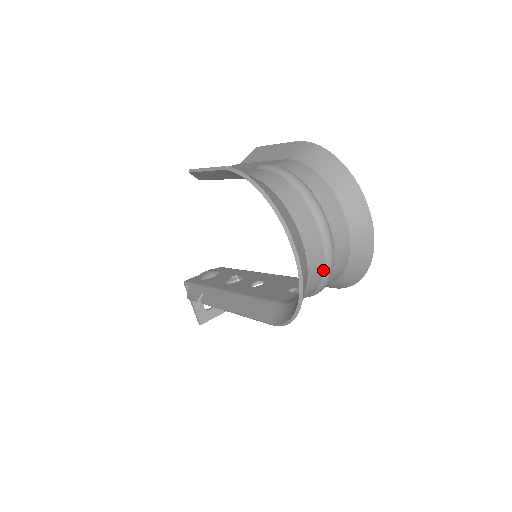
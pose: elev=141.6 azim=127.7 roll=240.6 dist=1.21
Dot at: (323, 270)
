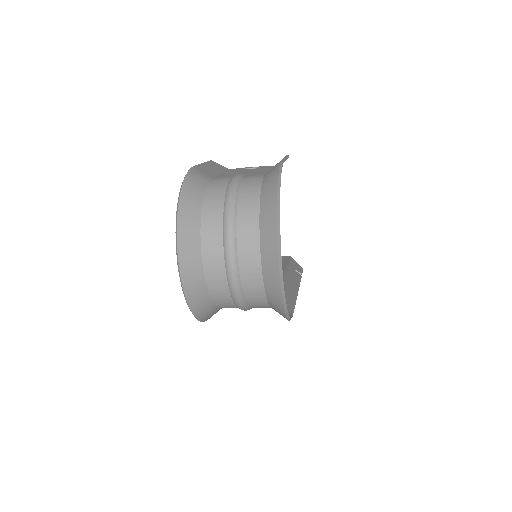
Dot at: (228, 289)
